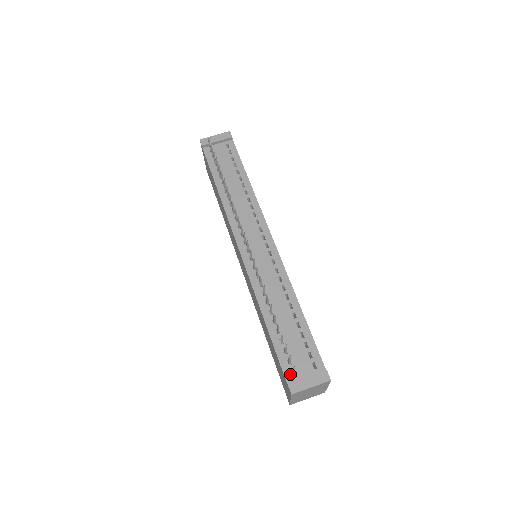
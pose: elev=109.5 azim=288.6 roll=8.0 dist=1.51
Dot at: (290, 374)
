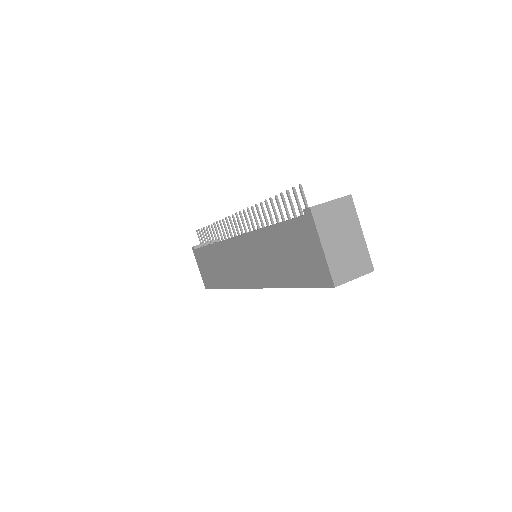
Dot at: occluded
